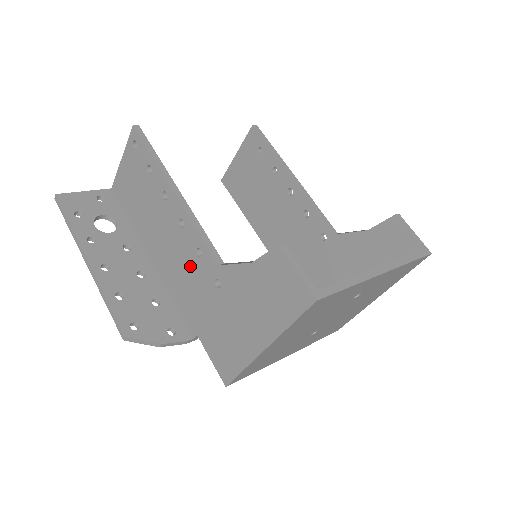
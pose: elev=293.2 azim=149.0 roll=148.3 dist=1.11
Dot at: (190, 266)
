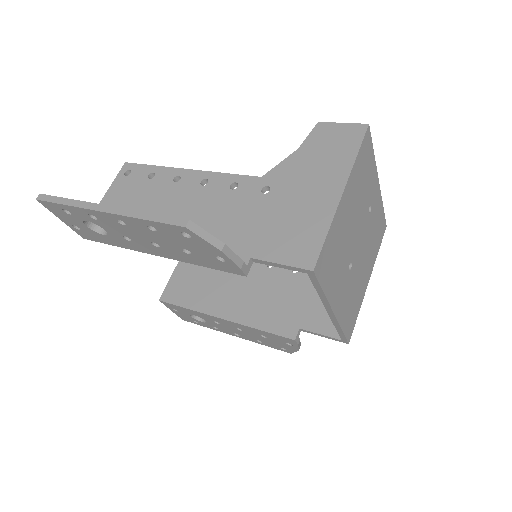
Dot at: (224, 205)
